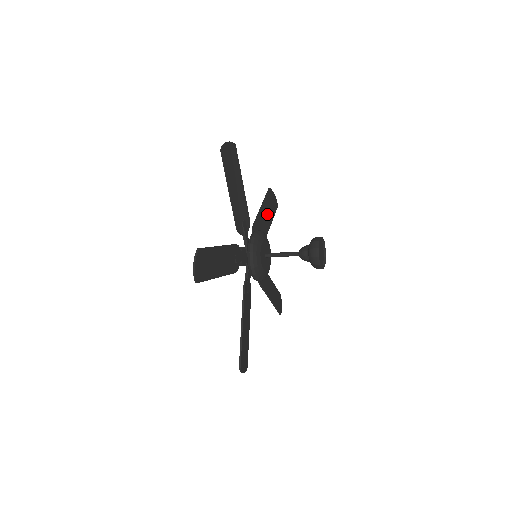
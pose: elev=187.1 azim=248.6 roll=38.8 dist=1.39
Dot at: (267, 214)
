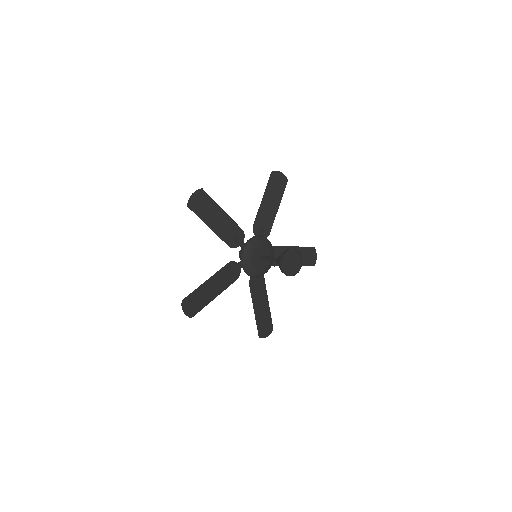
Dot at: (272, 200)
